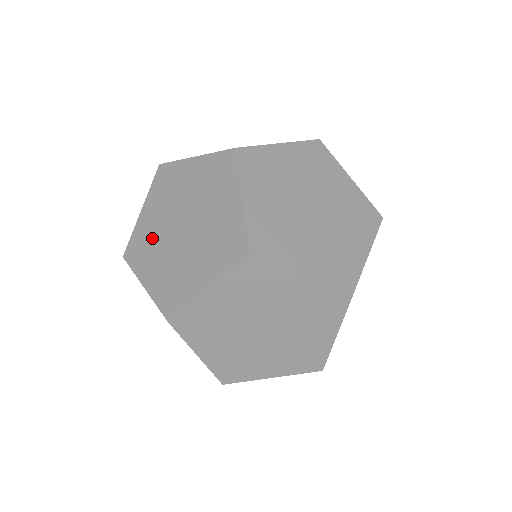
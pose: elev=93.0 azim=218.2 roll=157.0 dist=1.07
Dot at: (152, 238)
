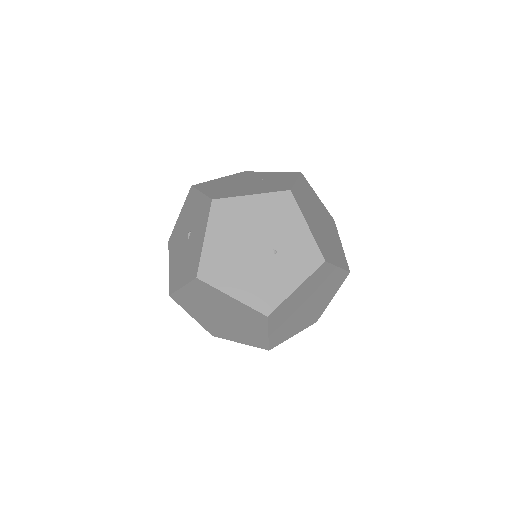
Dot at: (214, 325)
